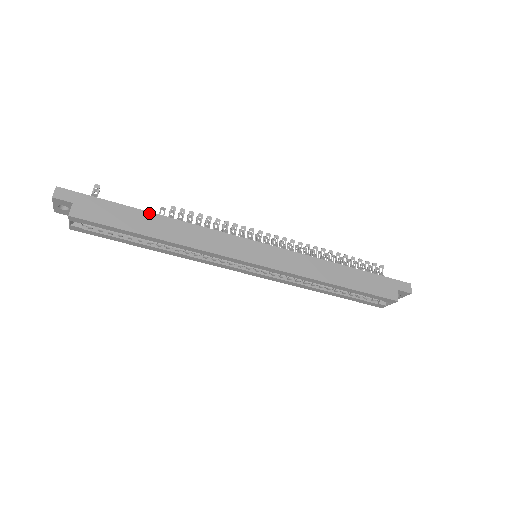
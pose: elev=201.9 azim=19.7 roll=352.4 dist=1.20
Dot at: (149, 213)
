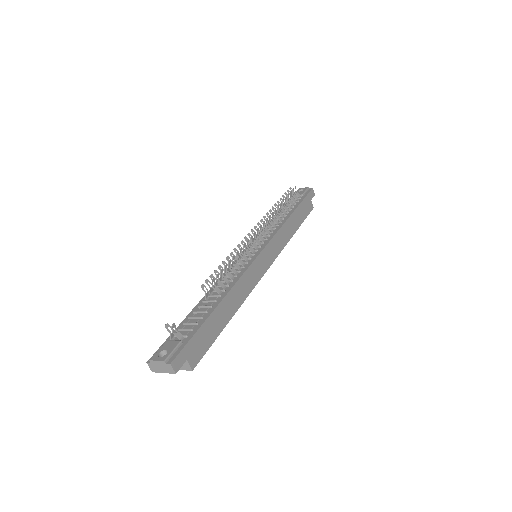
Dot at: (218, 307)
